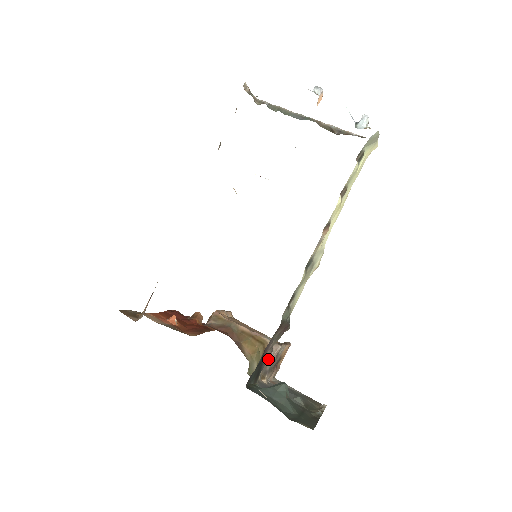
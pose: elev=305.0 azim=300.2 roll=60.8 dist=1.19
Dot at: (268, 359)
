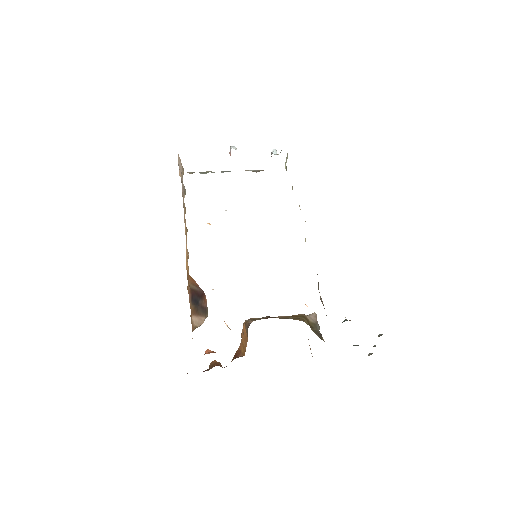
Dot at: (323, 305)
